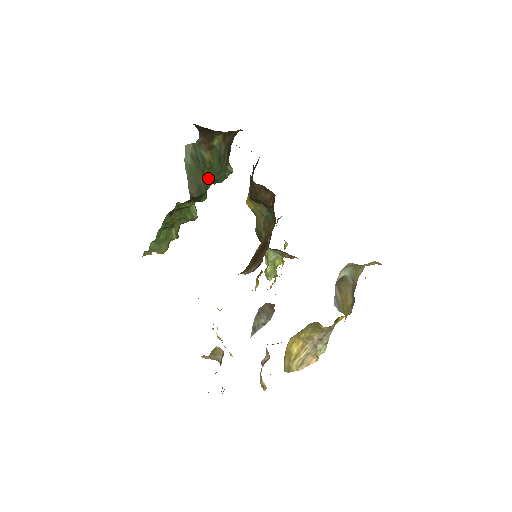
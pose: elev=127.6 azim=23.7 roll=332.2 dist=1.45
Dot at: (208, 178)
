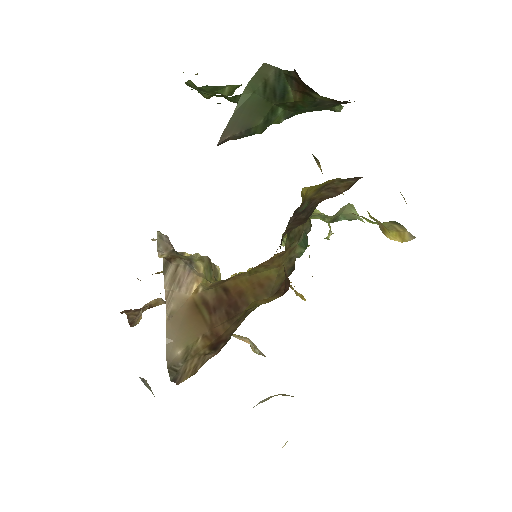
Dot at: (280, 115)
